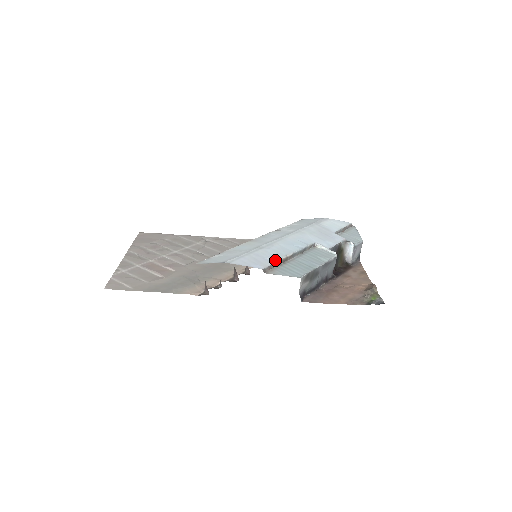
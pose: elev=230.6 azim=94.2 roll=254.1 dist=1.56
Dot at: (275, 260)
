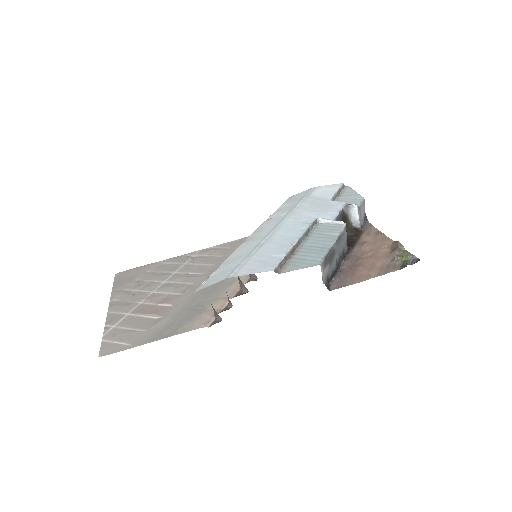
Dot at: (283, 254)
